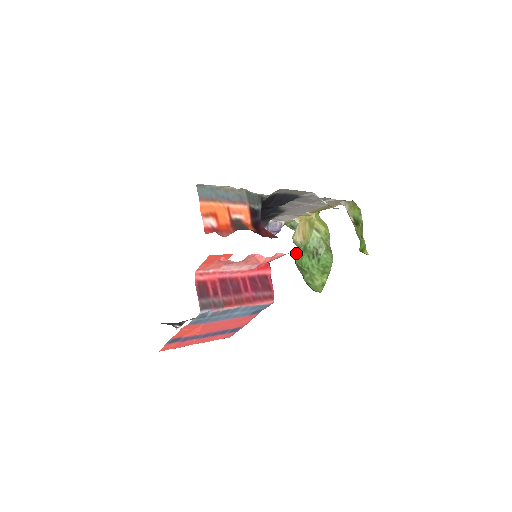
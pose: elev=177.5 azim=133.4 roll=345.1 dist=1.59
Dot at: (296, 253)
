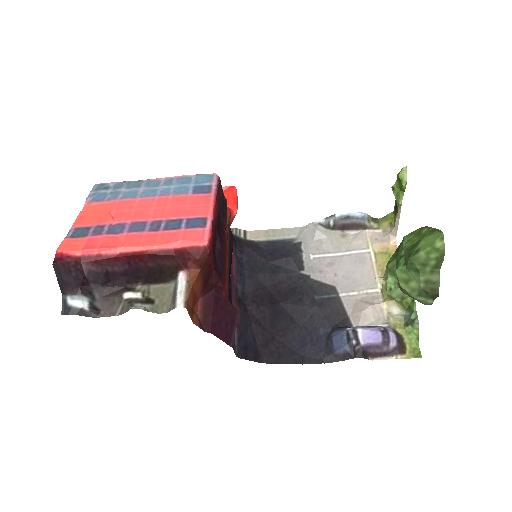
Dot at: occluded
